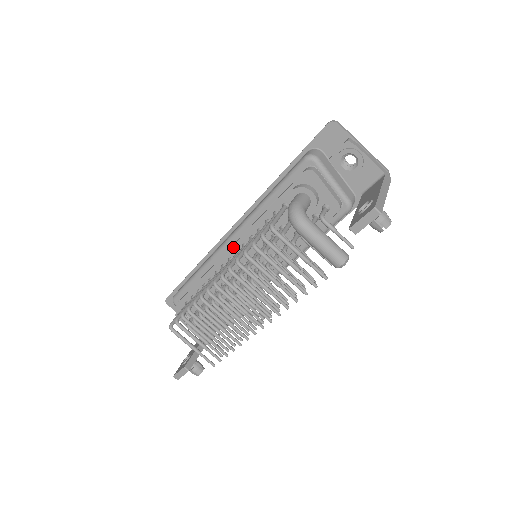
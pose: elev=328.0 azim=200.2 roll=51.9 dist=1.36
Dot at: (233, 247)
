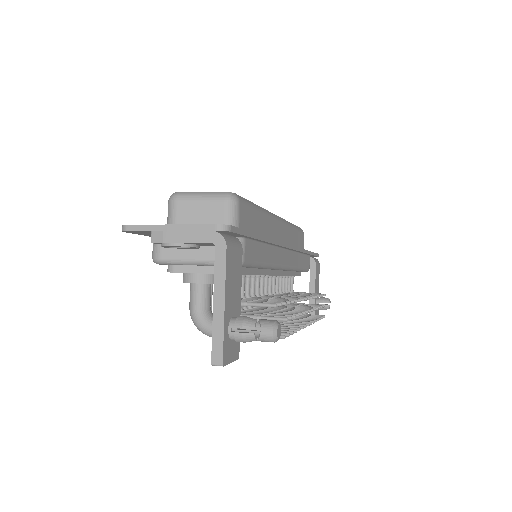
Dot at: occluded
